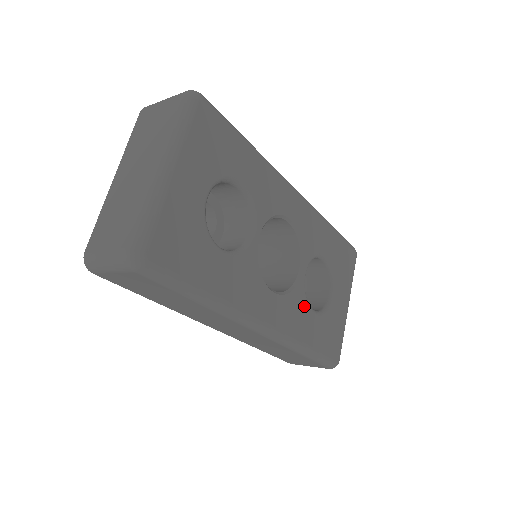
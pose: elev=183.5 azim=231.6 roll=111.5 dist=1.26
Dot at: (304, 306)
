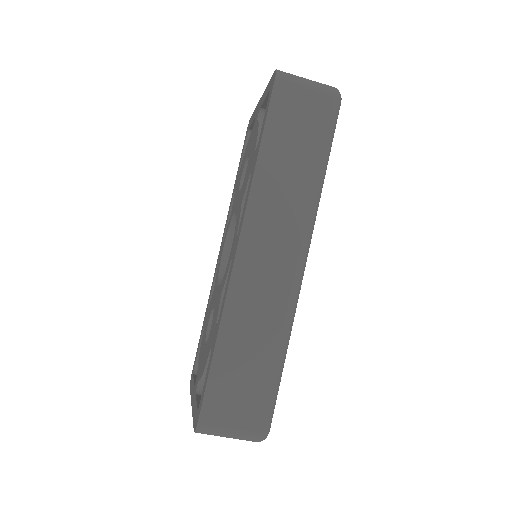
Dot at: occluded
